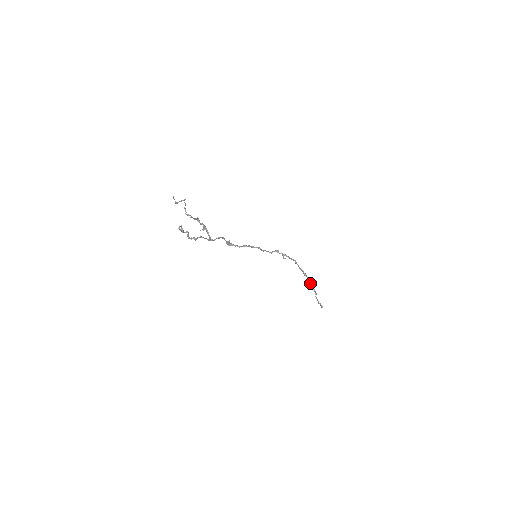
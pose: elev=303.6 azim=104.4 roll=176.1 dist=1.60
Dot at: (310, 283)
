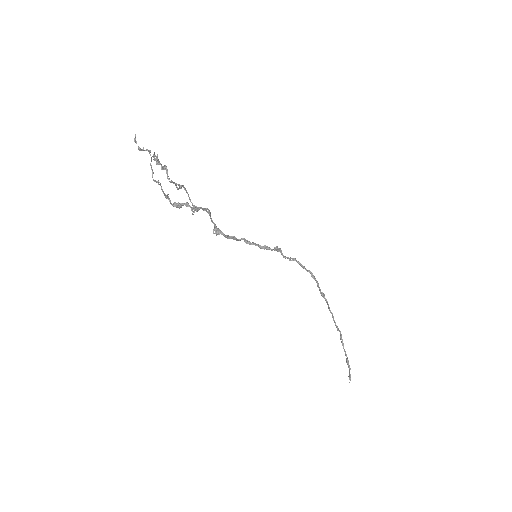
Dot at: (331, 313)
